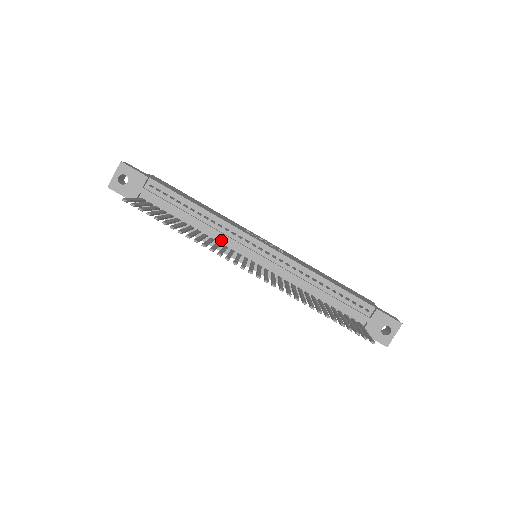
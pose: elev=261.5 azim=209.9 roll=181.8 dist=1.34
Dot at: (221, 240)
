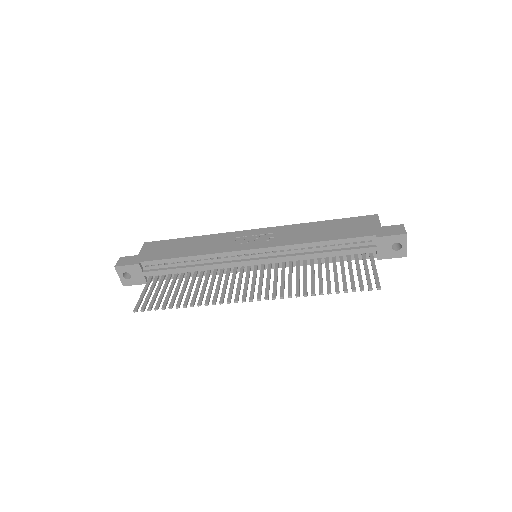
Dot at: (222, 267)
